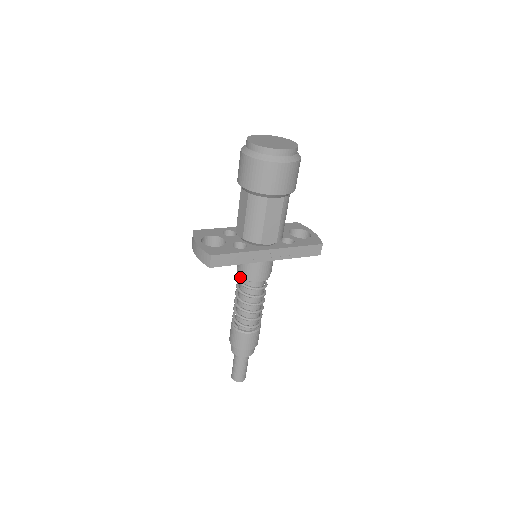
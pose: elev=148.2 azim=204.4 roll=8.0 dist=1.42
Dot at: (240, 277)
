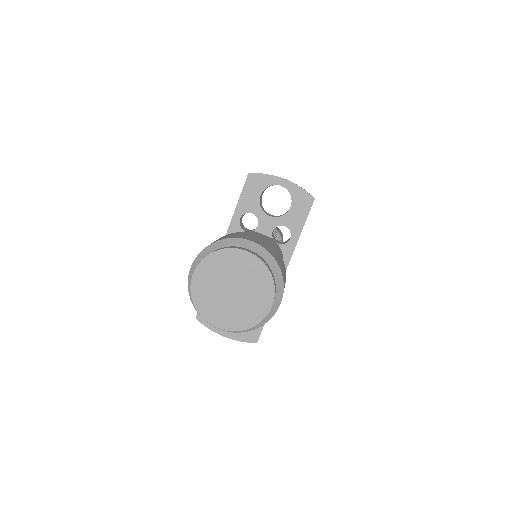
Dot at: occluded
